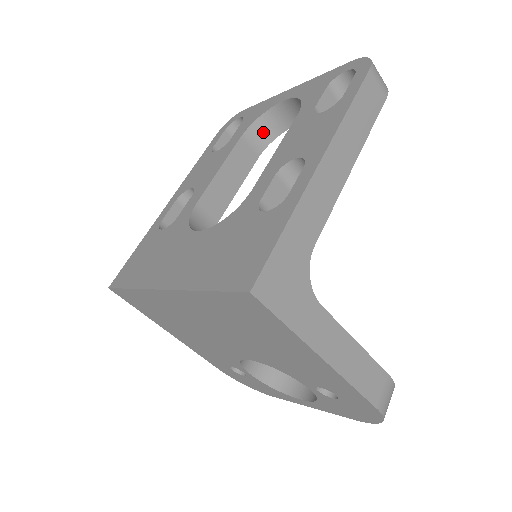
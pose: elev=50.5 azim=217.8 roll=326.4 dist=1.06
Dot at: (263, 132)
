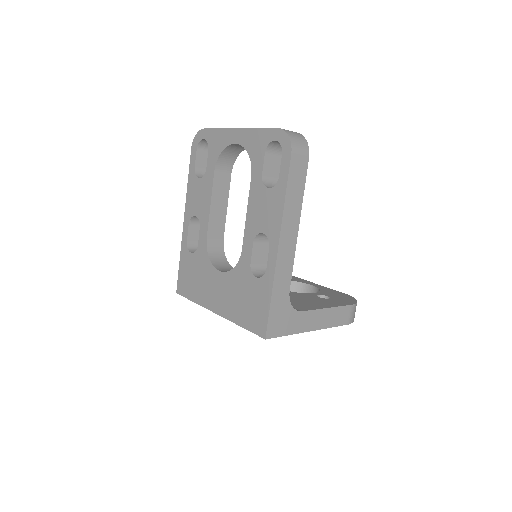
Dot at: (228, 158)
